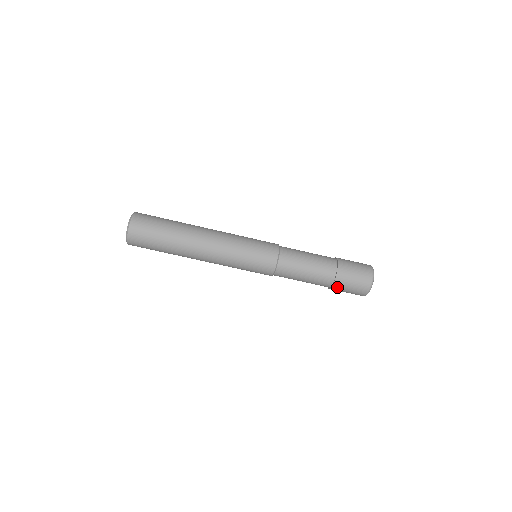
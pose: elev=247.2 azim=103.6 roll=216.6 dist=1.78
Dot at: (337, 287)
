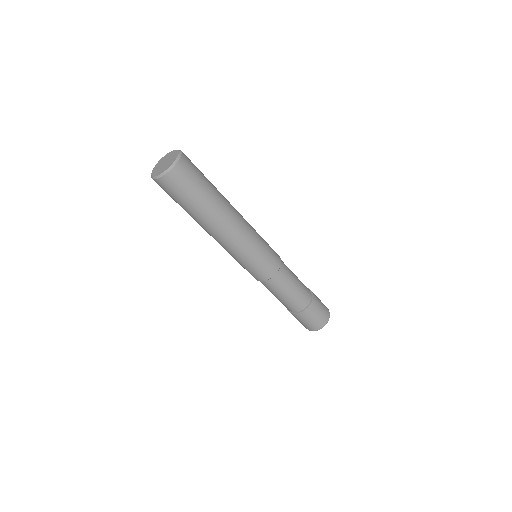
Dot at: (292, 314)
